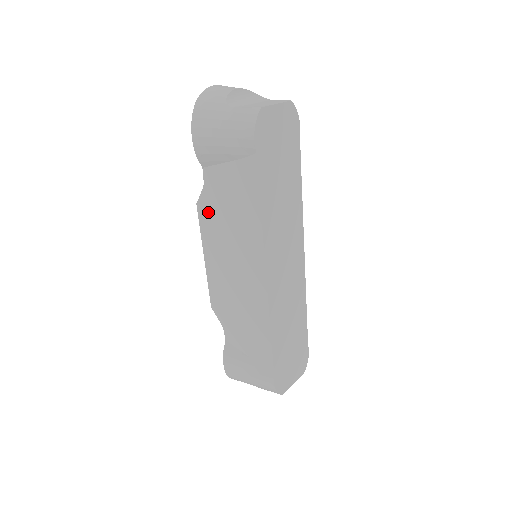
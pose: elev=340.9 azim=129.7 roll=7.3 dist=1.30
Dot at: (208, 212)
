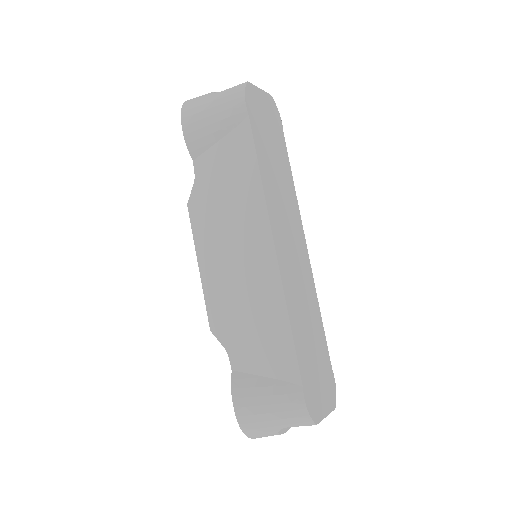
Dot at: (201, 206)
